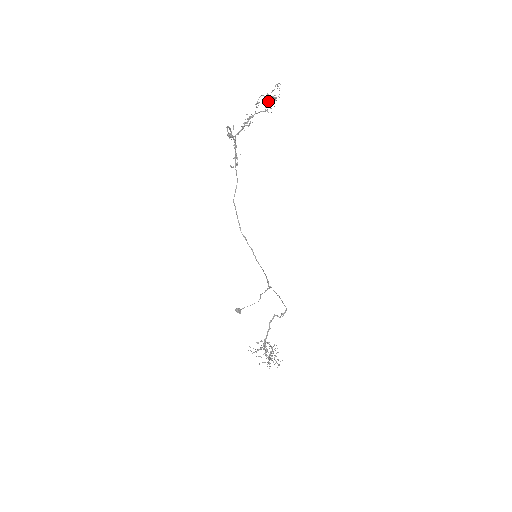
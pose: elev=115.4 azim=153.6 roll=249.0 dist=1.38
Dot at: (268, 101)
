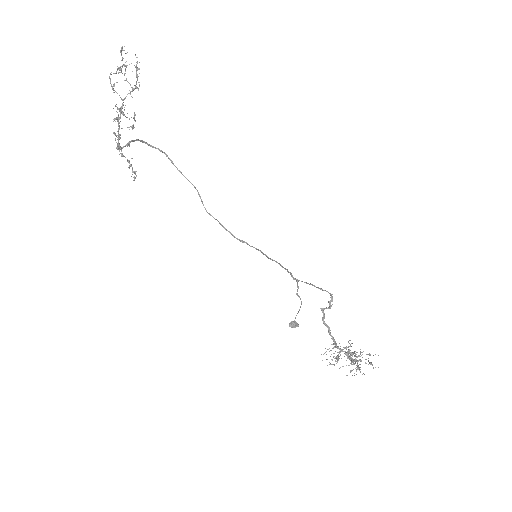
Dot at: occluded
